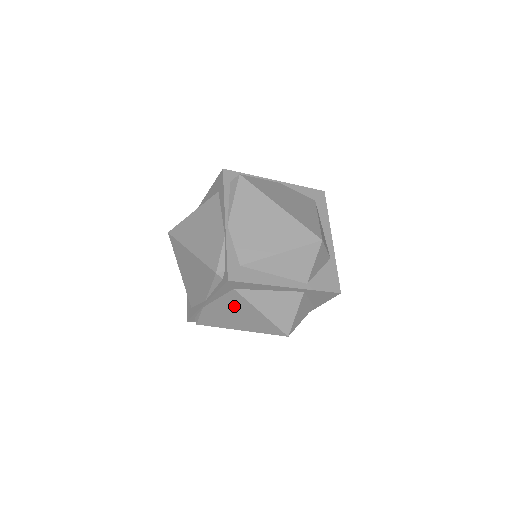
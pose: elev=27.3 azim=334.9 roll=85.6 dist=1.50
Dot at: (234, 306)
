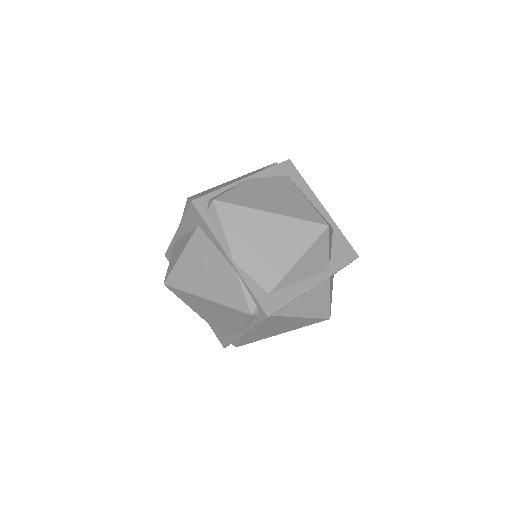
Dot at: (273, 324)
